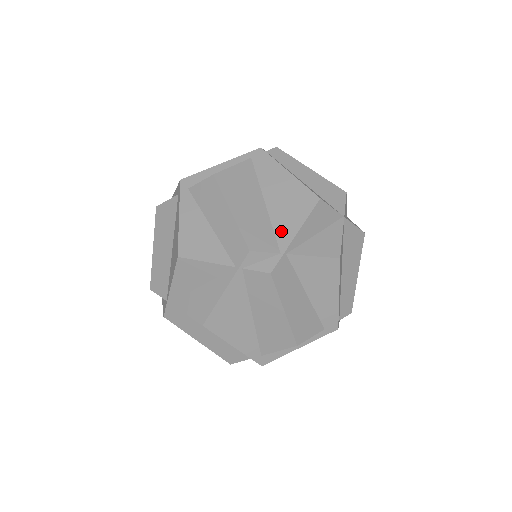
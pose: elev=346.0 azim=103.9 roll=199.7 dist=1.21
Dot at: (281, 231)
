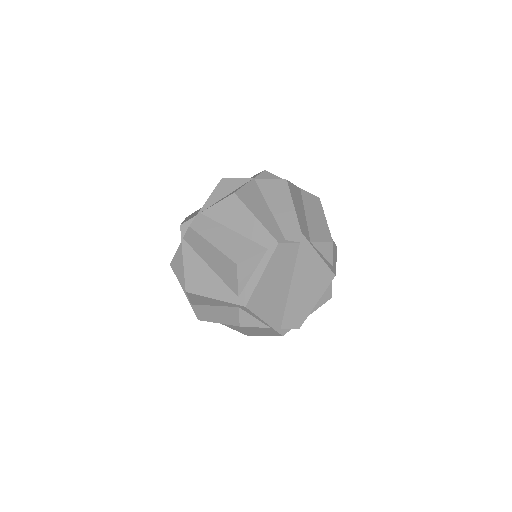
Dot at: occluded
